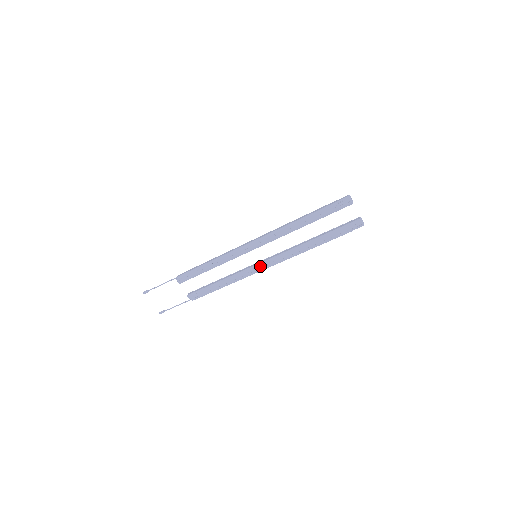
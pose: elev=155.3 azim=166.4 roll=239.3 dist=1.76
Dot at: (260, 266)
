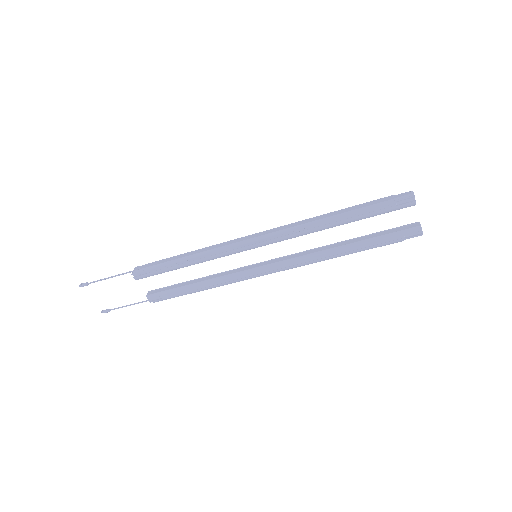
Dot at: (260, 270)
